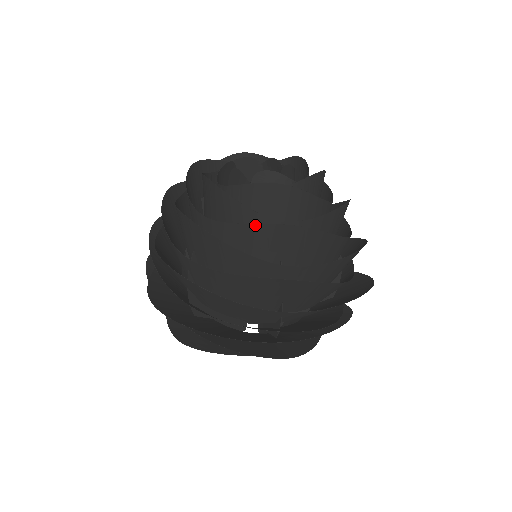
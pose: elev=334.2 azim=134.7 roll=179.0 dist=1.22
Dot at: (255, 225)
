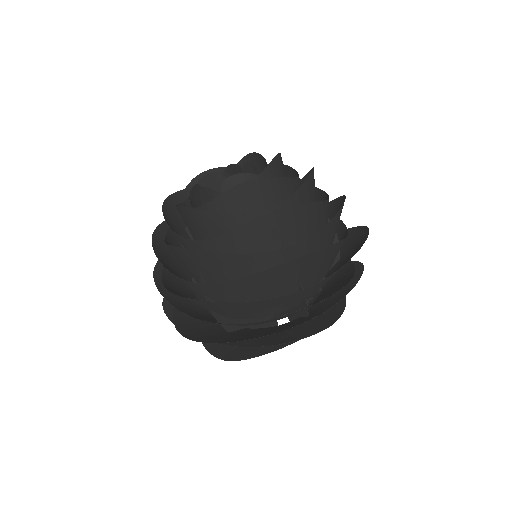
Dot at: (167, 245)
